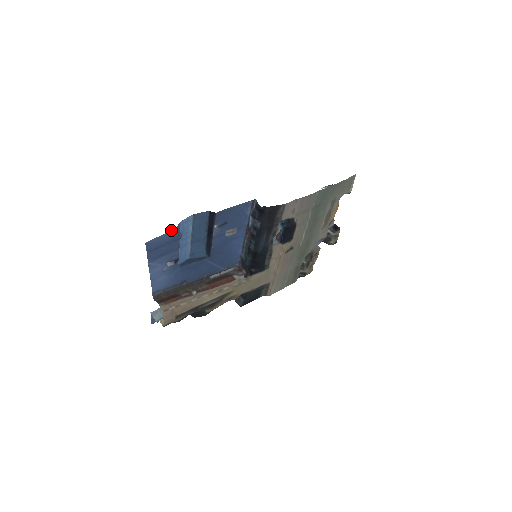
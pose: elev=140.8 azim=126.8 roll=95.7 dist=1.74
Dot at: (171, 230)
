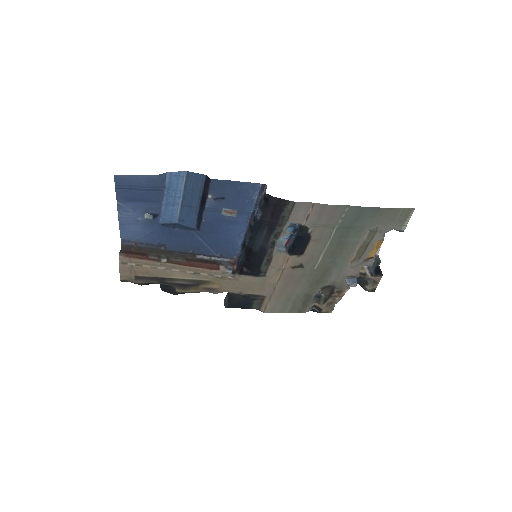
Dot at: (151, 175)
